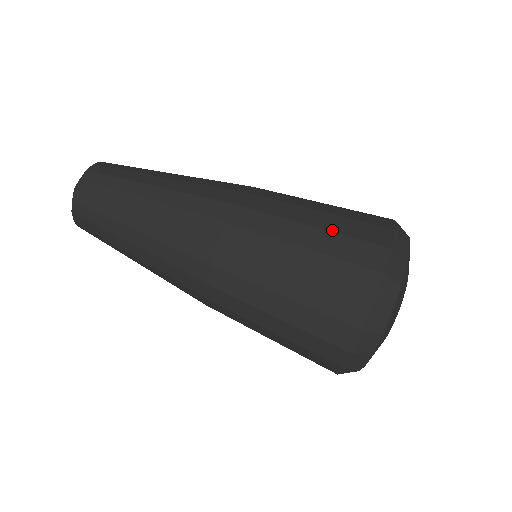
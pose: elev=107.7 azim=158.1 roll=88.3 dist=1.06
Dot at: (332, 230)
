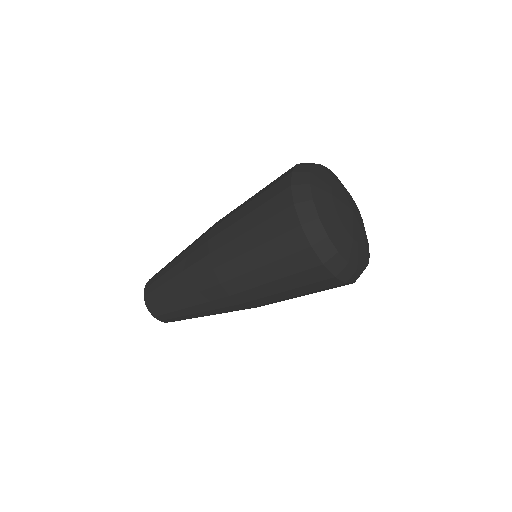
Dot at: (274, 260)
